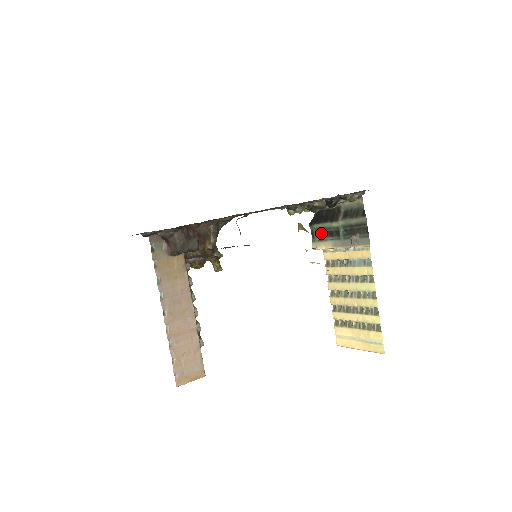
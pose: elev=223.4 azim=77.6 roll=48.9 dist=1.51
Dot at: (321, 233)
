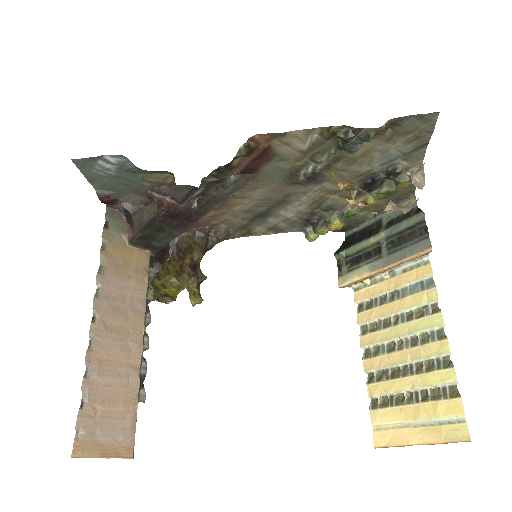
Dot at: (352, 260)
